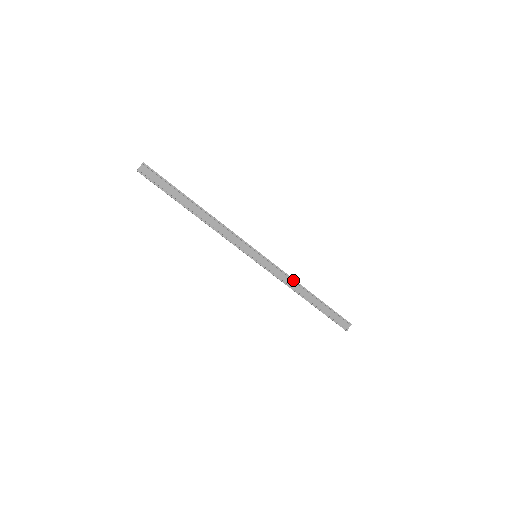
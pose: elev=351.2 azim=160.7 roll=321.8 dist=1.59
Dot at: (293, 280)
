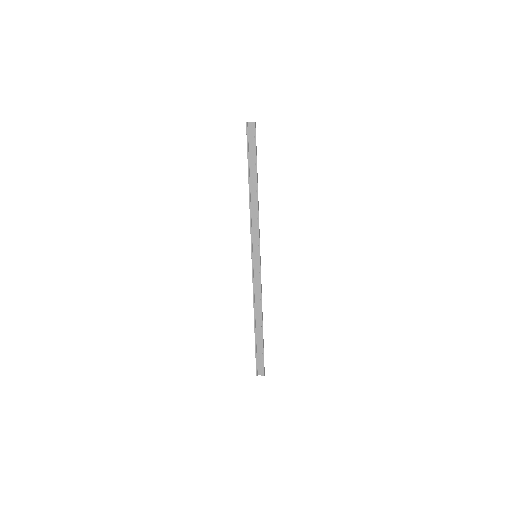
Dot at: (261, 299)
